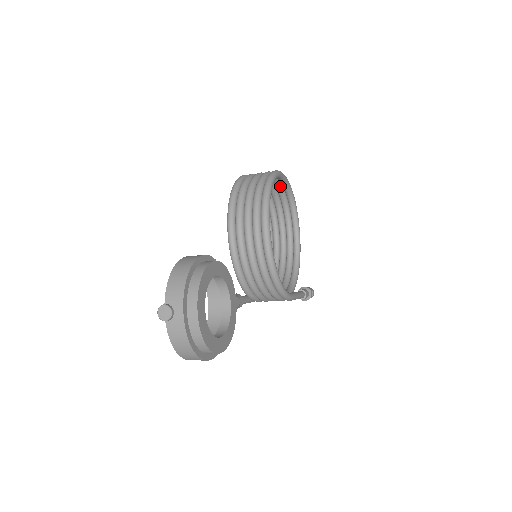
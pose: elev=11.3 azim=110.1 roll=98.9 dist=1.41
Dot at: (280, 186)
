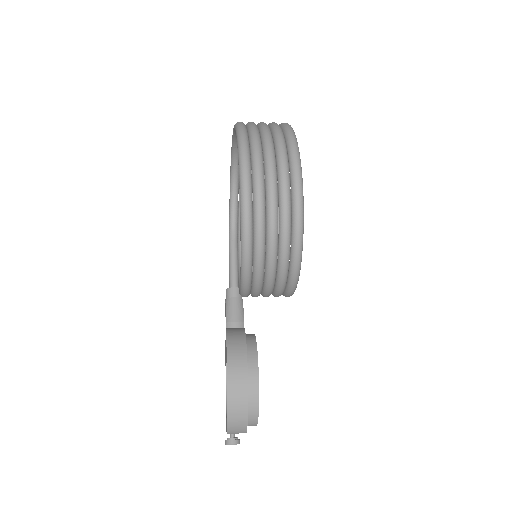
Dot at: occluded
